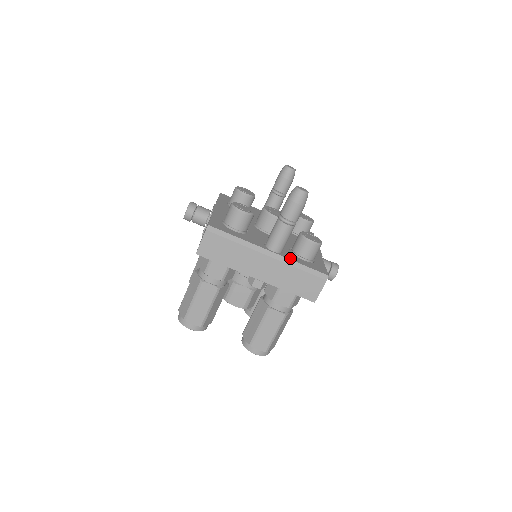
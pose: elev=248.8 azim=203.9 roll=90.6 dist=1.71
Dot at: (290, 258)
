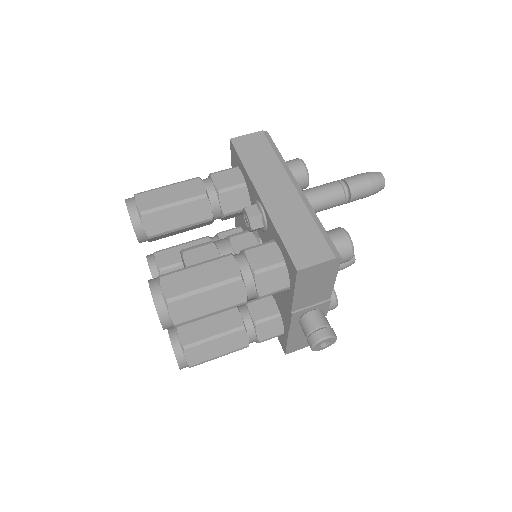
Dot at: (314, 213)
